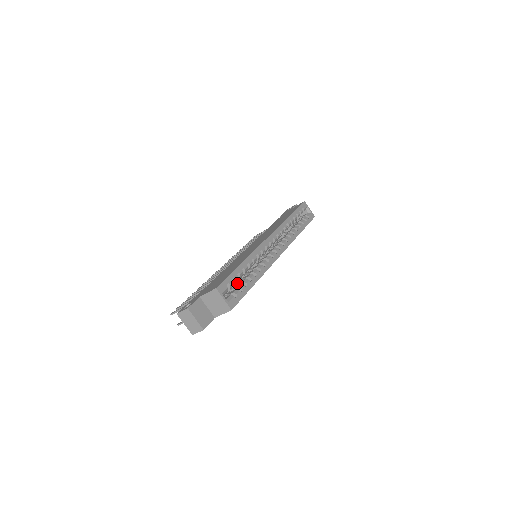
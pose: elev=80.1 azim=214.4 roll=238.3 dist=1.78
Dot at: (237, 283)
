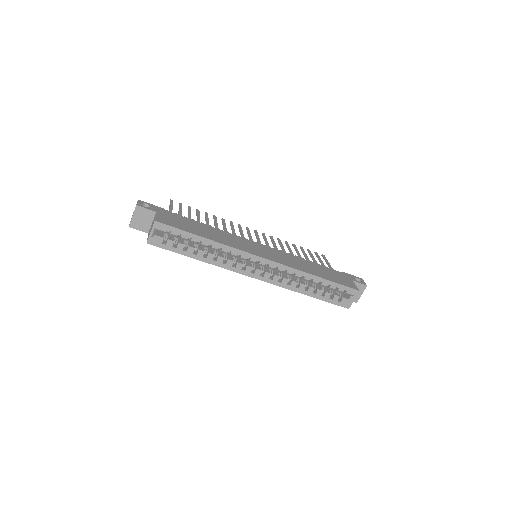
Dot at: (188, 241)
